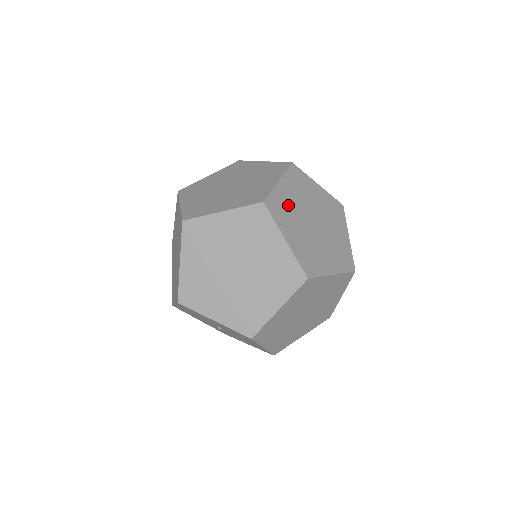
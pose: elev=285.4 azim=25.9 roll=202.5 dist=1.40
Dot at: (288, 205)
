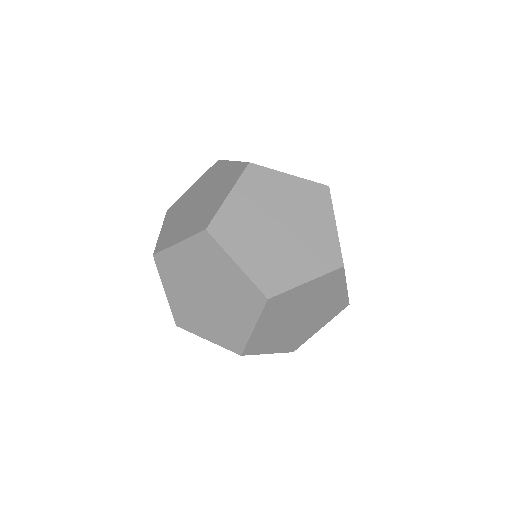
Dot at: occluded
